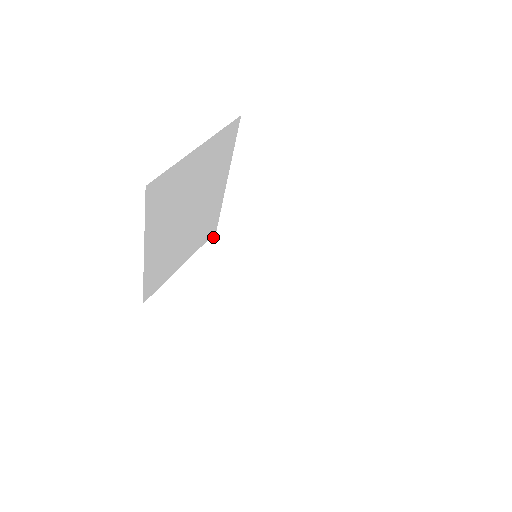
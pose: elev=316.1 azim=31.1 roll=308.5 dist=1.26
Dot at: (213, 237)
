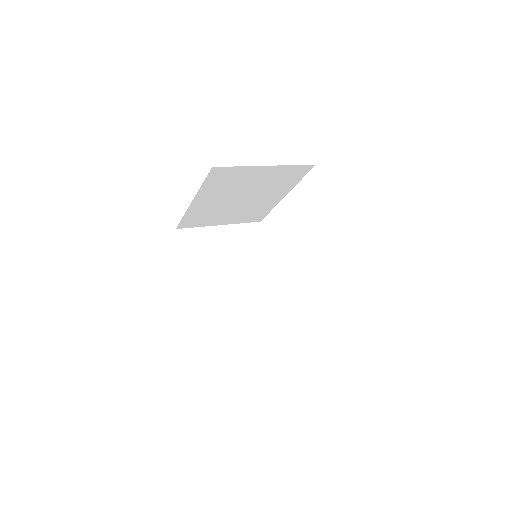
Dot at: (255, 223)
